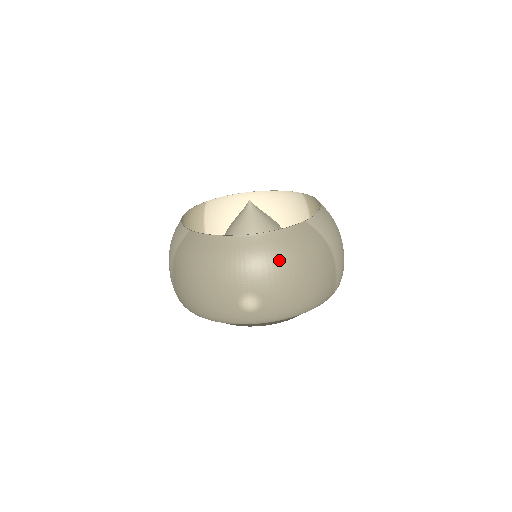
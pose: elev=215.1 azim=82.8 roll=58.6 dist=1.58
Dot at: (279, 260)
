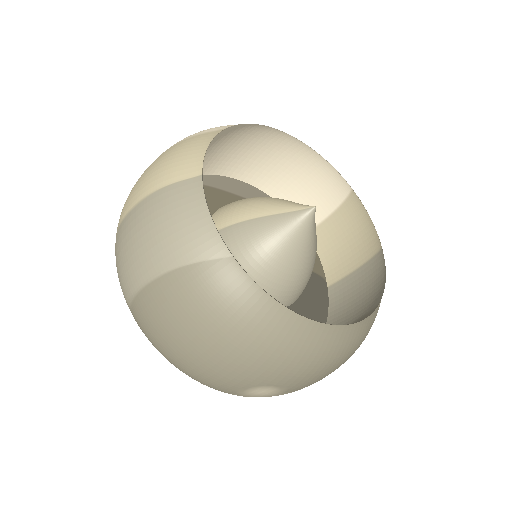
Dot at: (335, 361)
